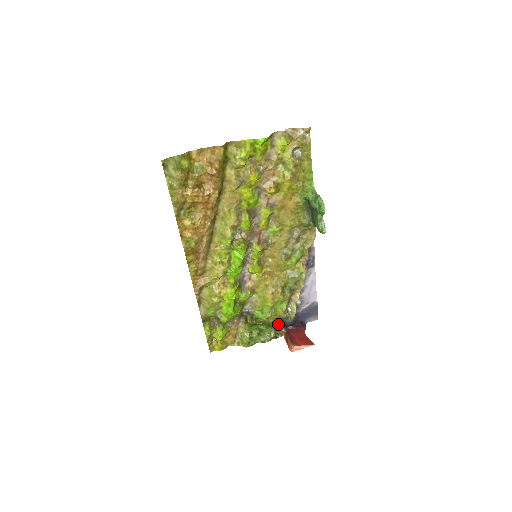
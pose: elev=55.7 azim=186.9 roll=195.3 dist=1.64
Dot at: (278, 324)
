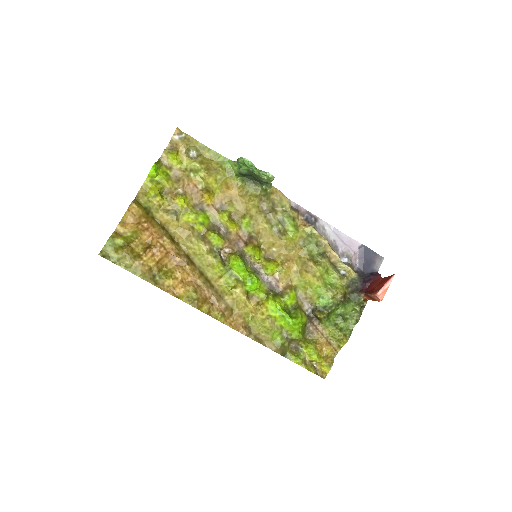
Dot at: (351, 295)
